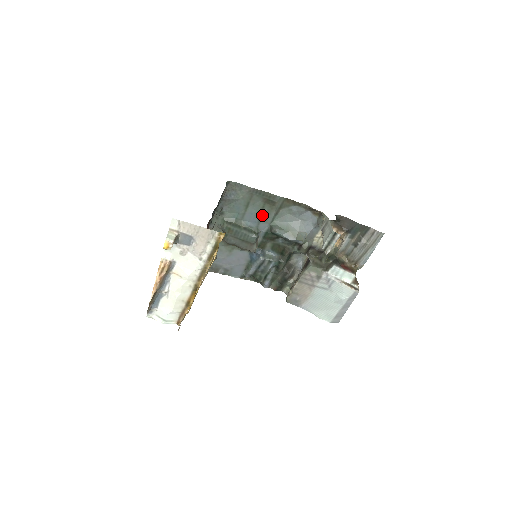
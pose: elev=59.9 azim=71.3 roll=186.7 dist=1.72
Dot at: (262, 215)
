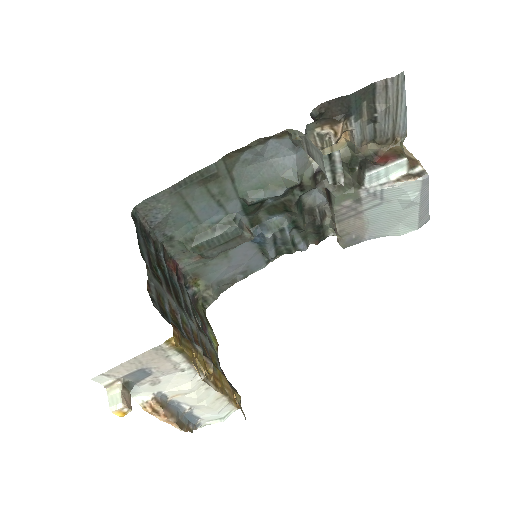
Dot at: (217, 198)
